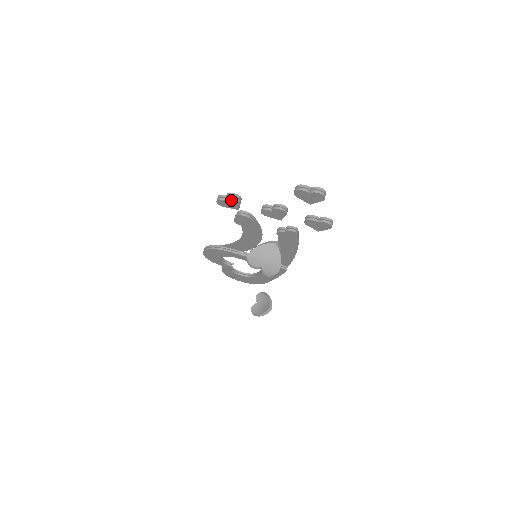
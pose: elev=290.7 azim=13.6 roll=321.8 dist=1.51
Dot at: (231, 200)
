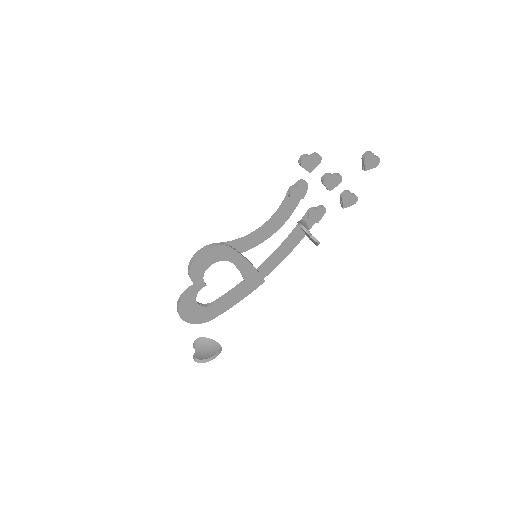
Dot at: (317, 158)
